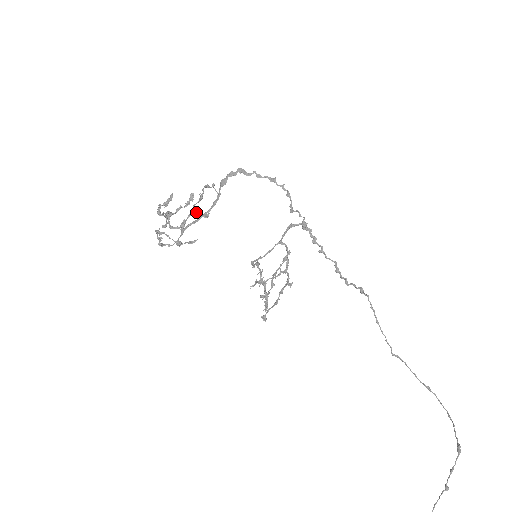
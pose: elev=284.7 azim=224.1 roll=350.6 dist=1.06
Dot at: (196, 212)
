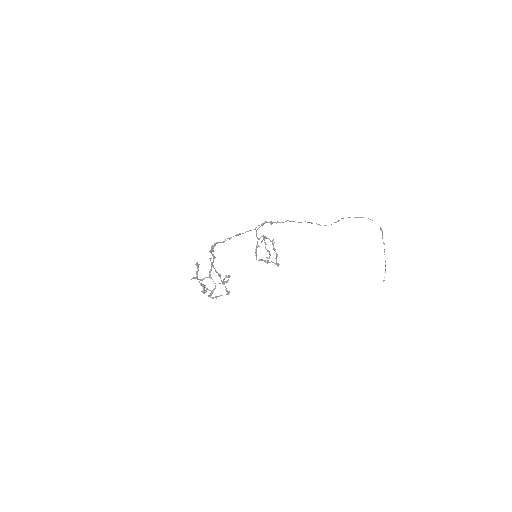
Dot at: (223, 280)
